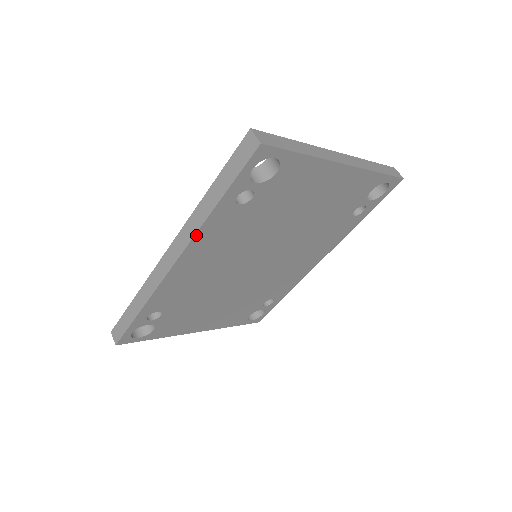
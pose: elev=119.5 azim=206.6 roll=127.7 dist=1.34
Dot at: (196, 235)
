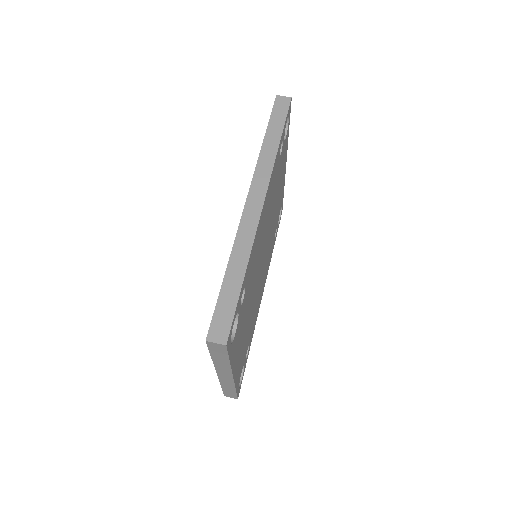
Dot at: (272, 170)
